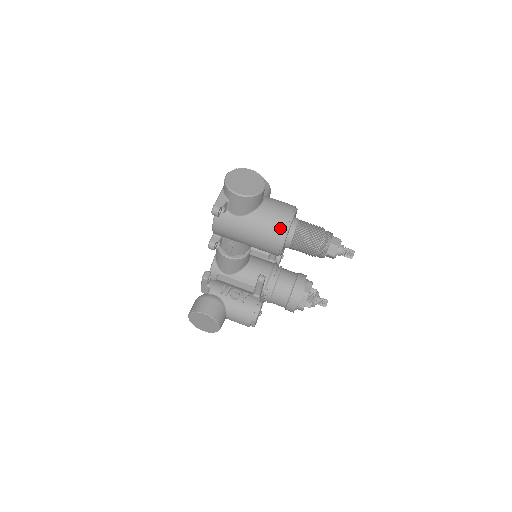
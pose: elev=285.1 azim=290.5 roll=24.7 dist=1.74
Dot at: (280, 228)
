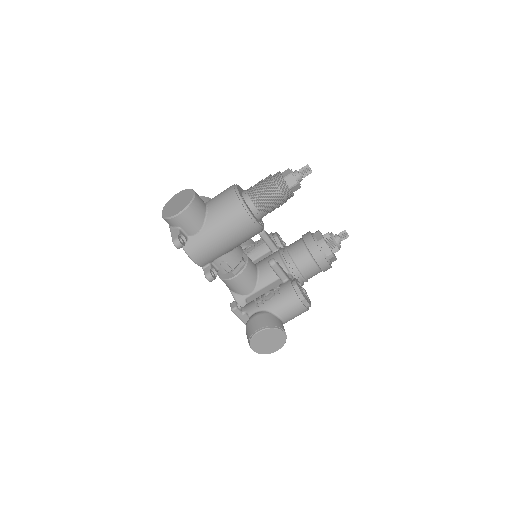
Dot at: (235, 206)
